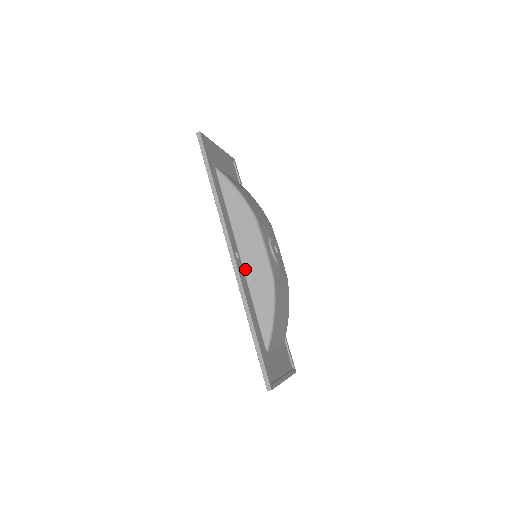
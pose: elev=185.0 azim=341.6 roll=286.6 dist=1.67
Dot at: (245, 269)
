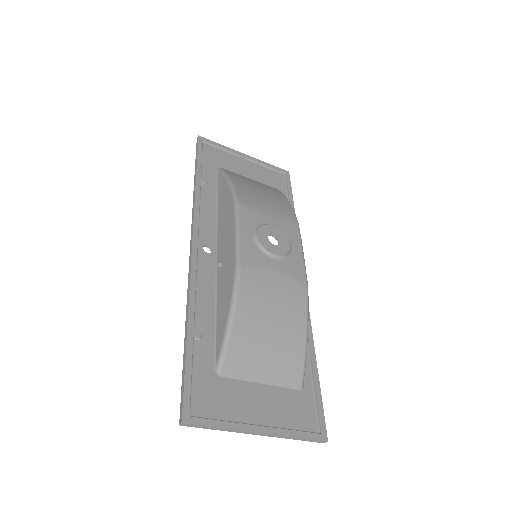
Dot at: (218, 265)
